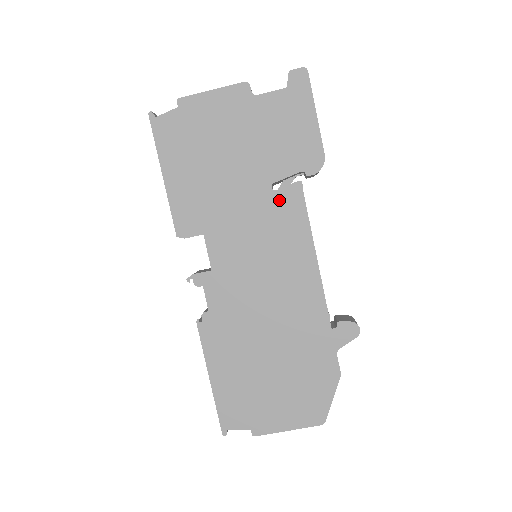
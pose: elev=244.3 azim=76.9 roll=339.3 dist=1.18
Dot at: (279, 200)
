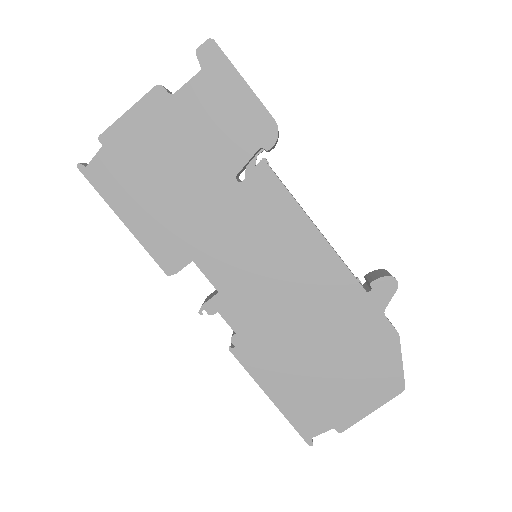
Dot at: (251, 189)
